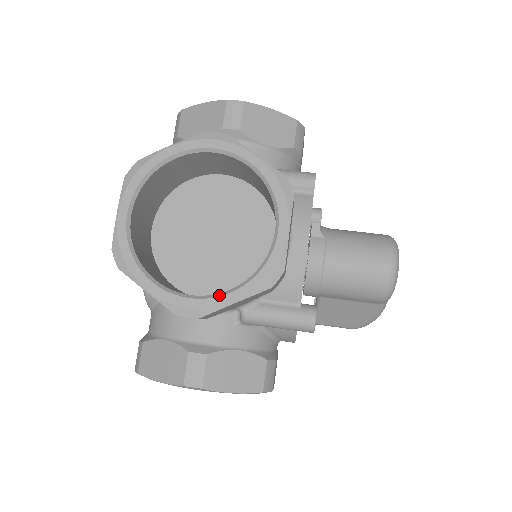
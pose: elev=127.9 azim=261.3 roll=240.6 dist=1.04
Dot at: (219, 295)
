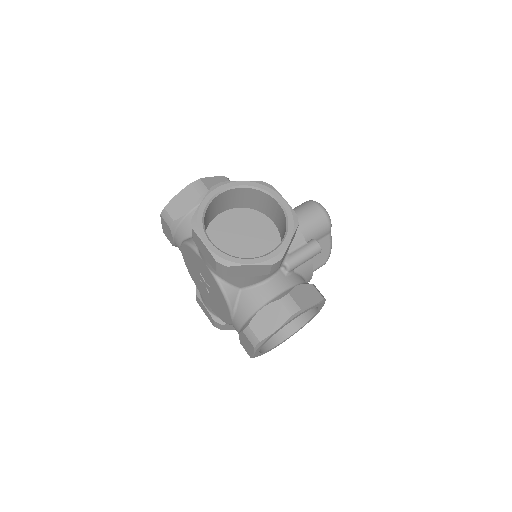
Dot at: (282, 242)
